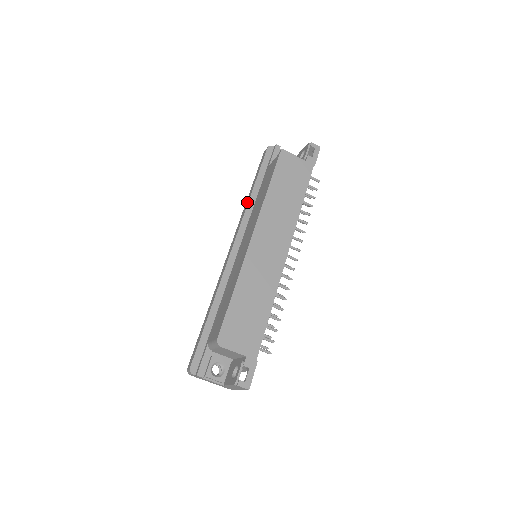
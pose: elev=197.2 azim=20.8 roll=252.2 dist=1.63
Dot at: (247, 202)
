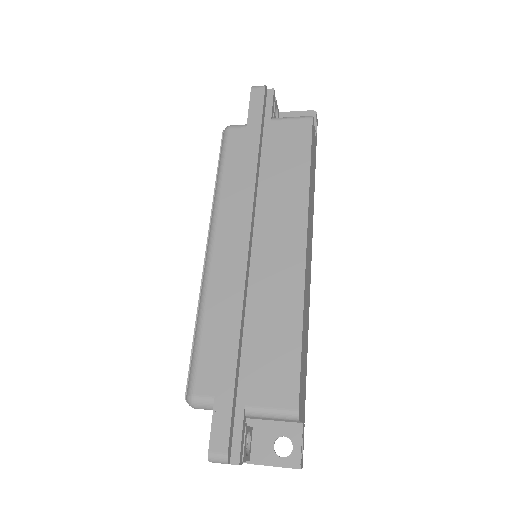
Dot at: (252, 169)
